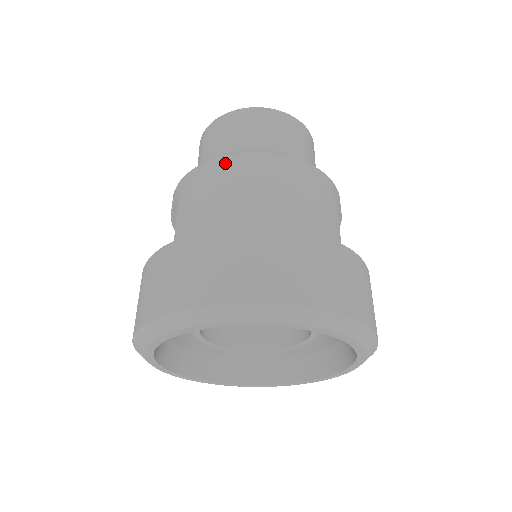
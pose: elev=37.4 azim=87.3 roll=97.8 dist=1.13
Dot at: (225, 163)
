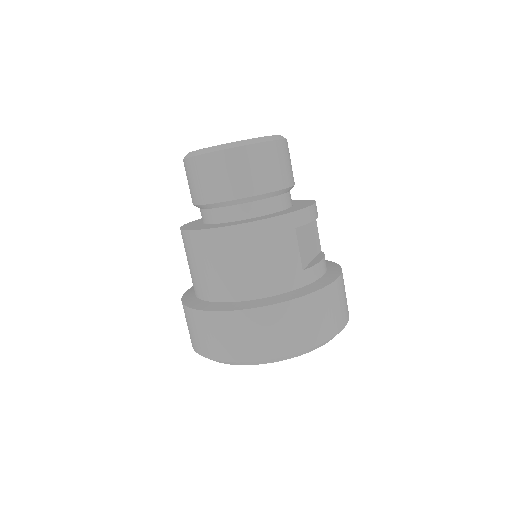
Dot at: (197, 238)
